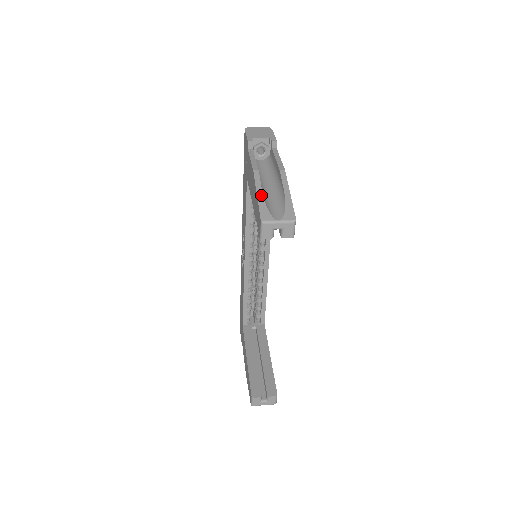
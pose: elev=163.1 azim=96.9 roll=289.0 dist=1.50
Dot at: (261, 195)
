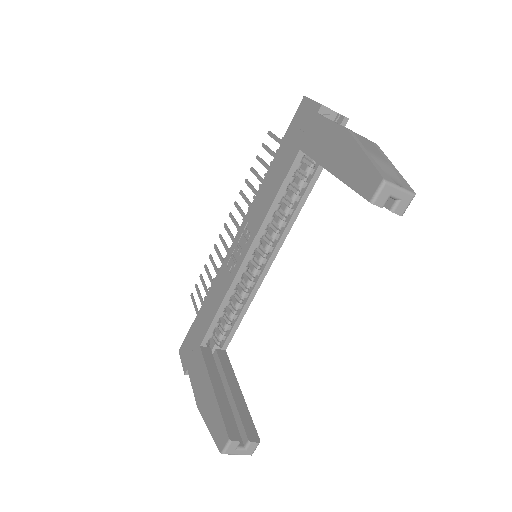
Dot at: (369, 155)
